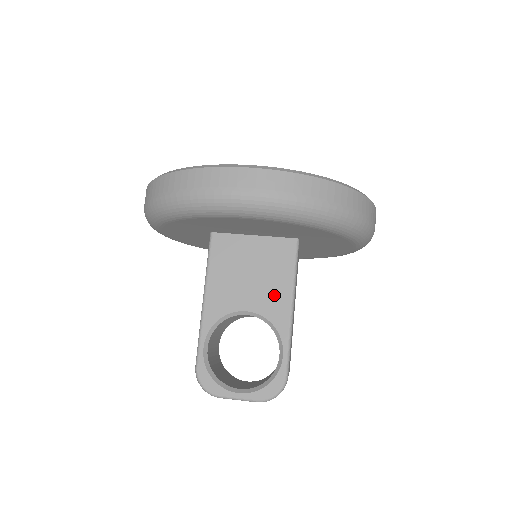
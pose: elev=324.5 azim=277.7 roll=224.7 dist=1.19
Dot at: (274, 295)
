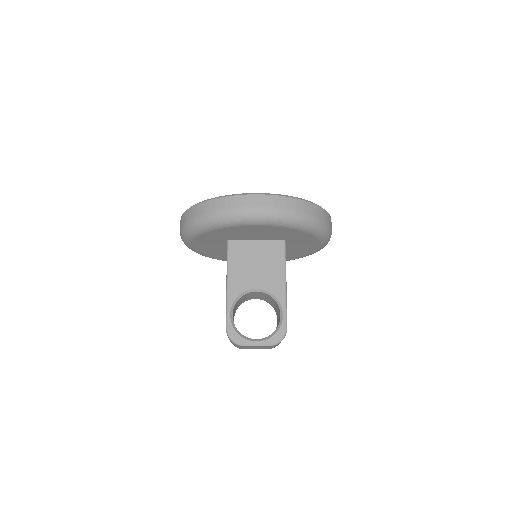
Dot at: (273, 277)
